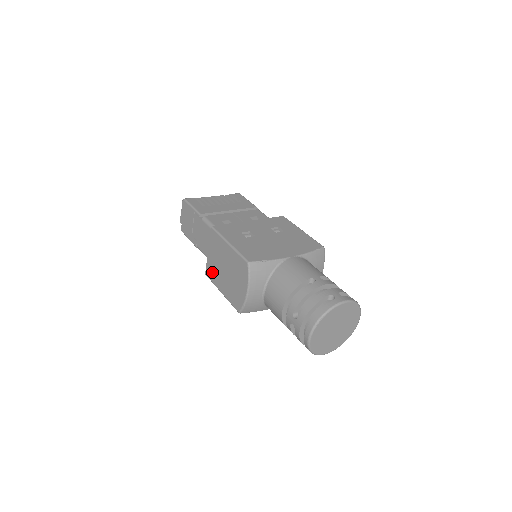
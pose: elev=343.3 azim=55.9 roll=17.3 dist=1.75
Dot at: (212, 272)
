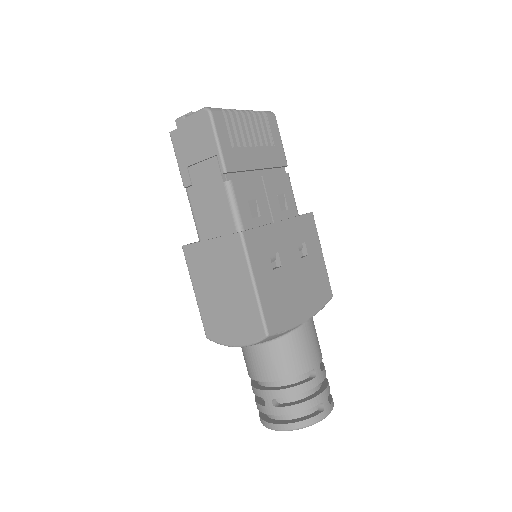
Dot at: (197, 262)
